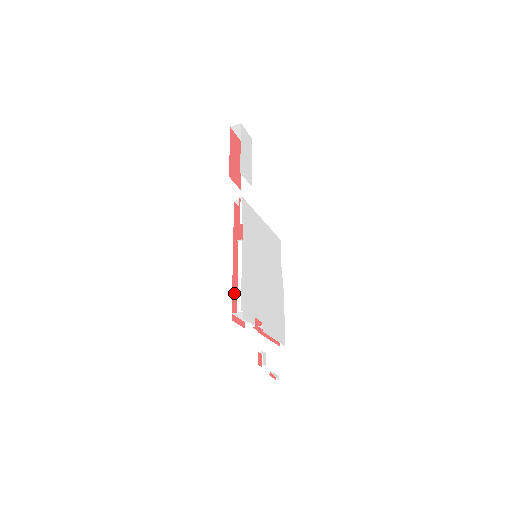
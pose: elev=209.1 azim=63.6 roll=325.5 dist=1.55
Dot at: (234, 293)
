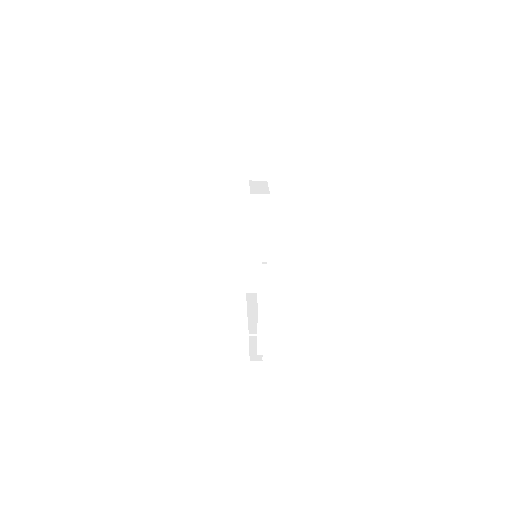
Dot at: occluded
